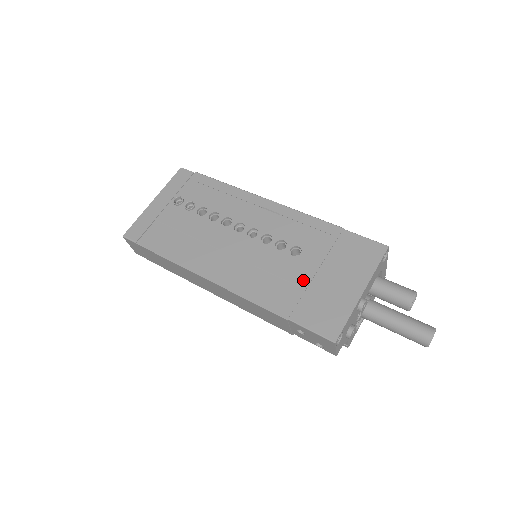
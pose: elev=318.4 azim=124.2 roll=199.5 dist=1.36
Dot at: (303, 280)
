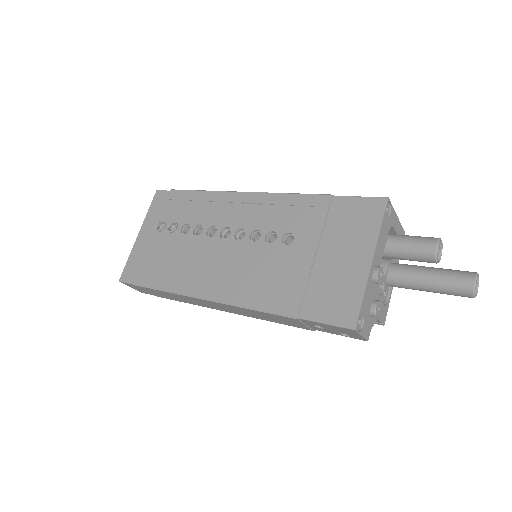
Dot at: (303, 268)
